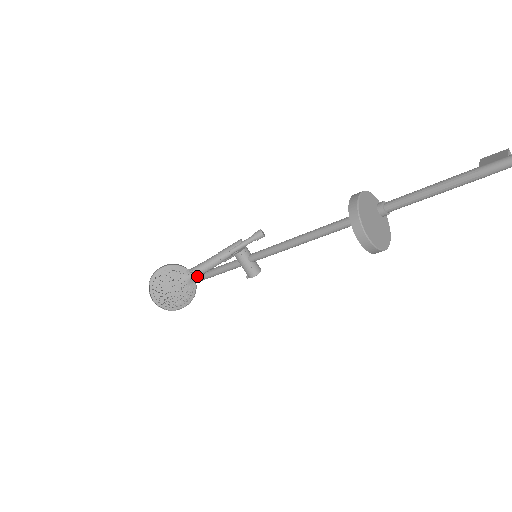
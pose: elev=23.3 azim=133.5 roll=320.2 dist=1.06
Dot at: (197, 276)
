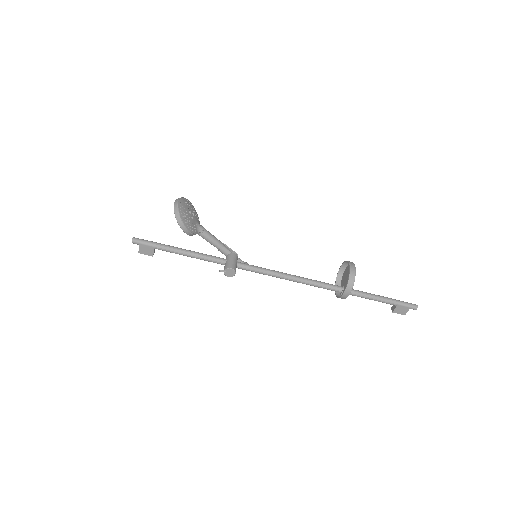
Dot at: (204, 232)
